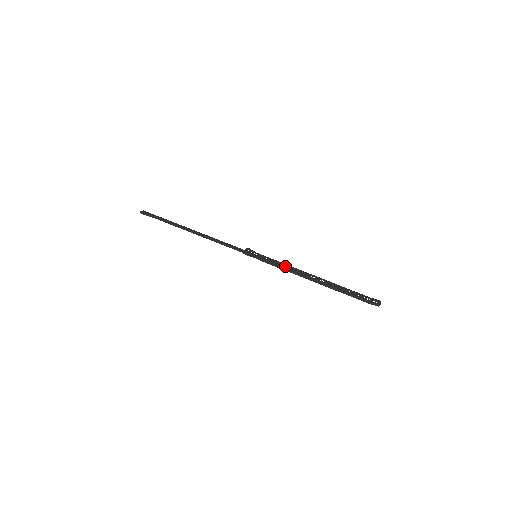
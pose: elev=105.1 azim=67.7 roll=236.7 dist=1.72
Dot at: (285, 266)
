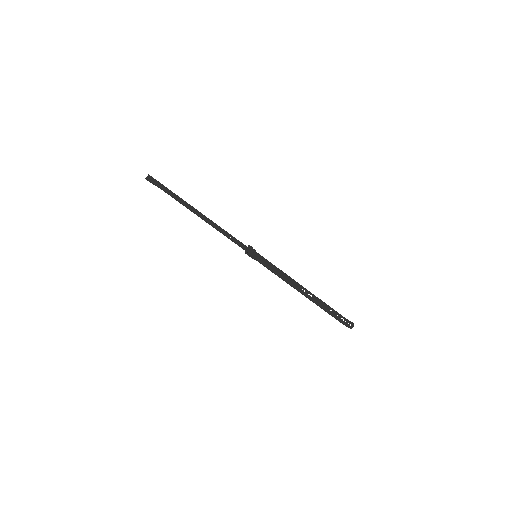
Dot at: (281, 274)
